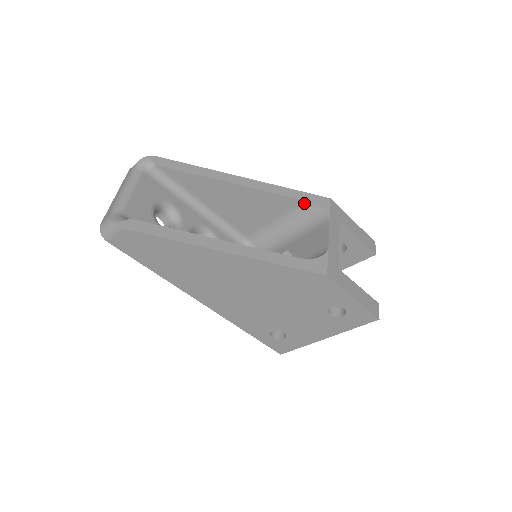
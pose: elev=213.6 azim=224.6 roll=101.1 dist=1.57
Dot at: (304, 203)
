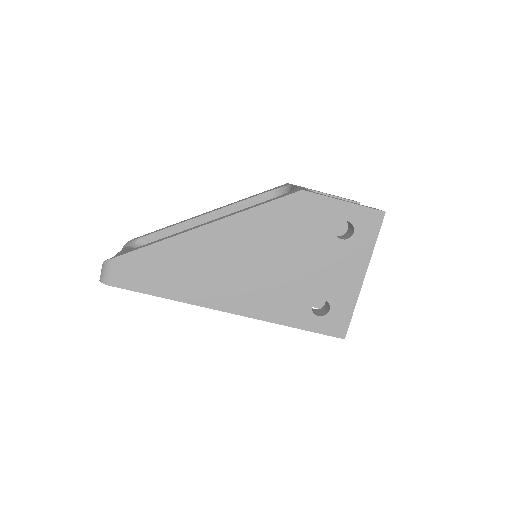
Dot at: (268, 195)
